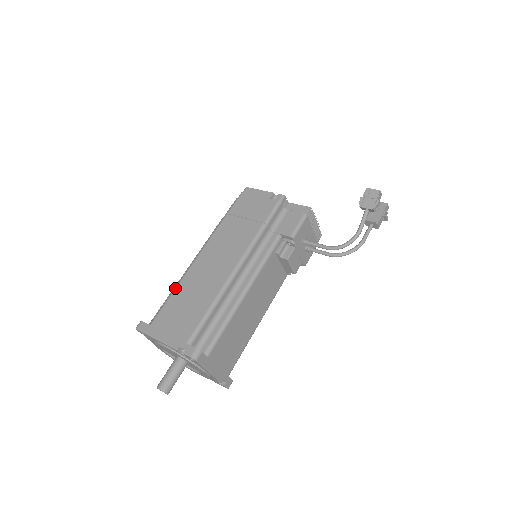
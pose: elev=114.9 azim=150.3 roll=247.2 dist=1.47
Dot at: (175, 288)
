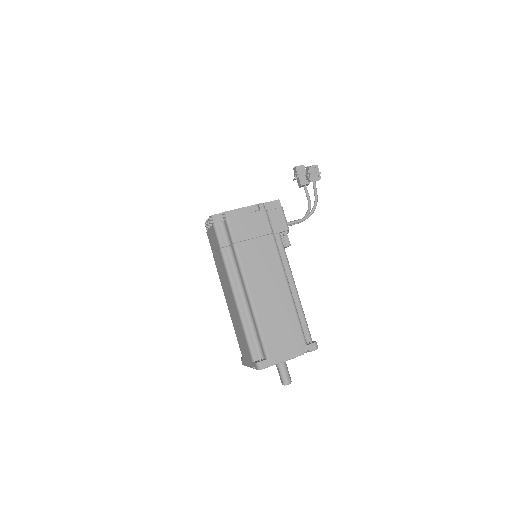
Dot at: (258, 323)
